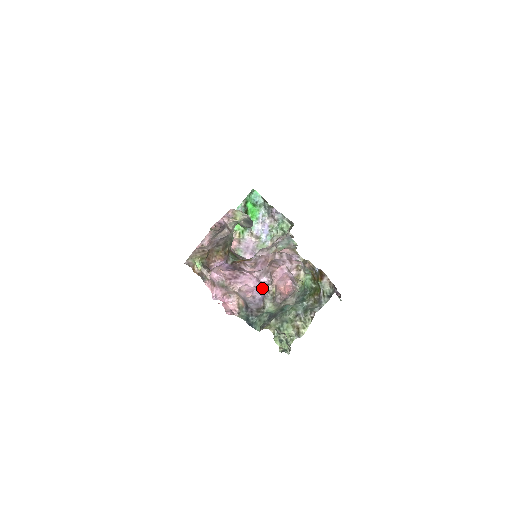
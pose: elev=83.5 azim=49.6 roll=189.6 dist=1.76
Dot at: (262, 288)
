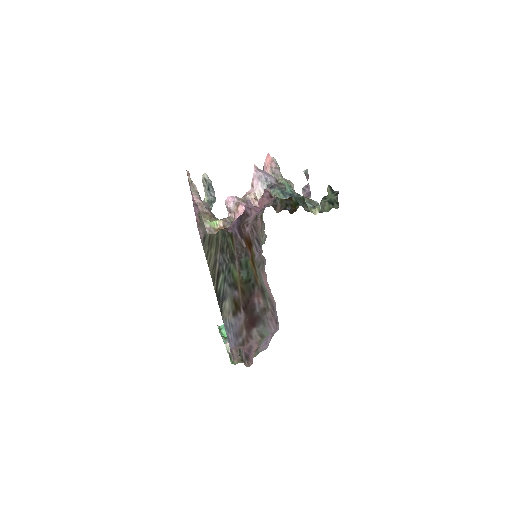
Dot at: occluded
